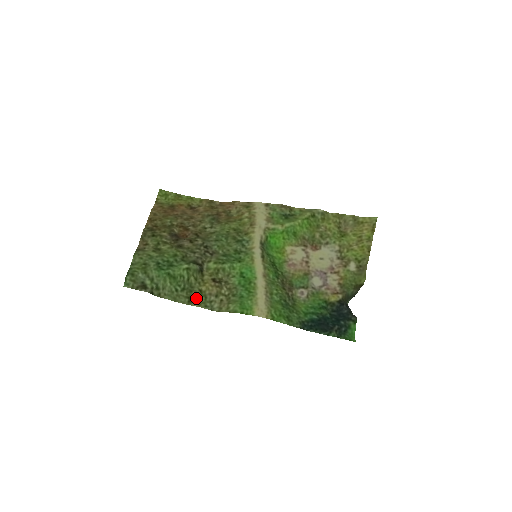
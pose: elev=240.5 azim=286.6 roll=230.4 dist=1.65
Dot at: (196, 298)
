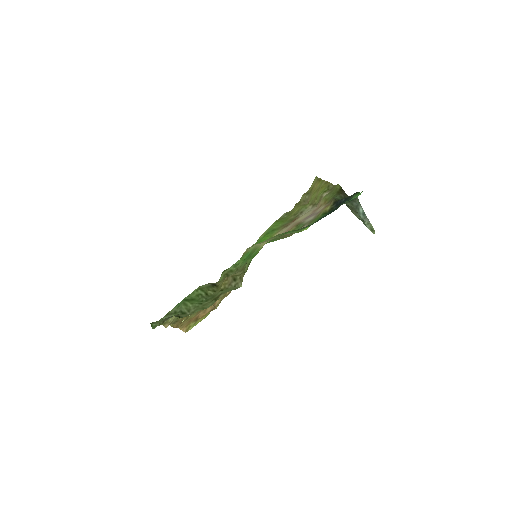
Dot at: (220, 294)
